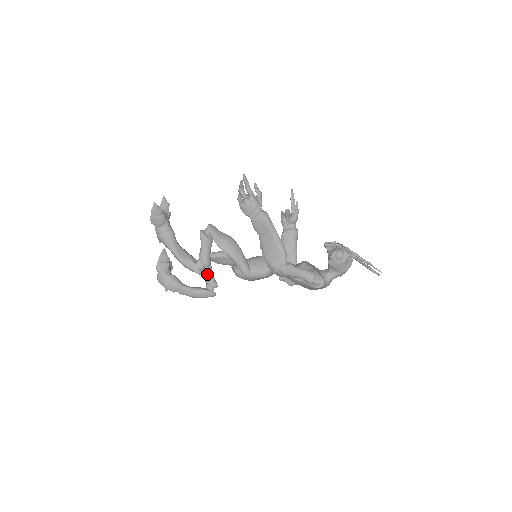
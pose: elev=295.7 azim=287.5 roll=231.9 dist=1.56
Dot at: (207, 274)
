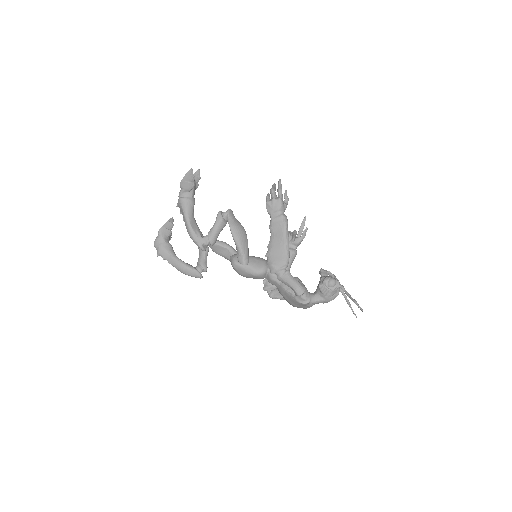
Dot at: (202, 256)
